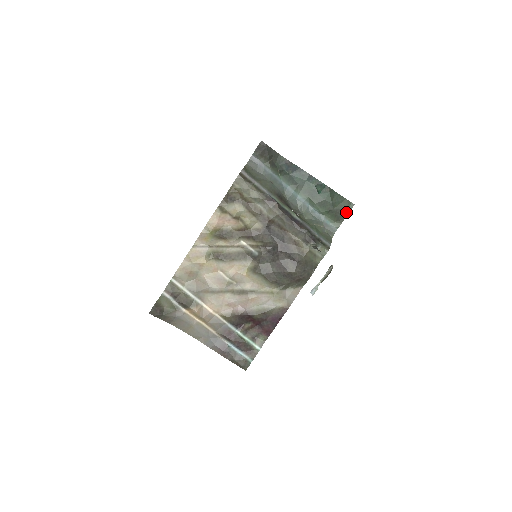
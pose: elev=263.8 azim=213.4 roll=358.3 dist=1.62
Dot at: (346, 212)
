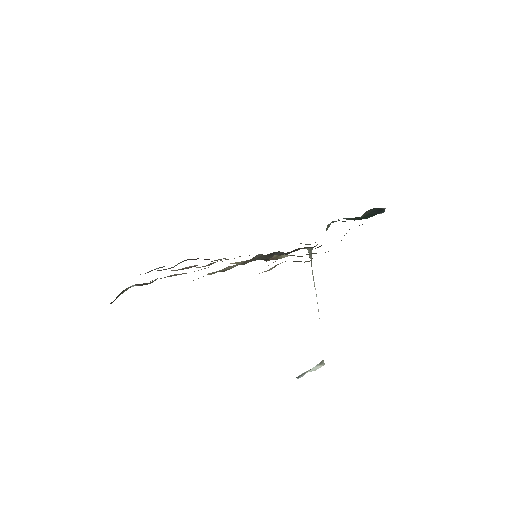
Dot at: occluded
